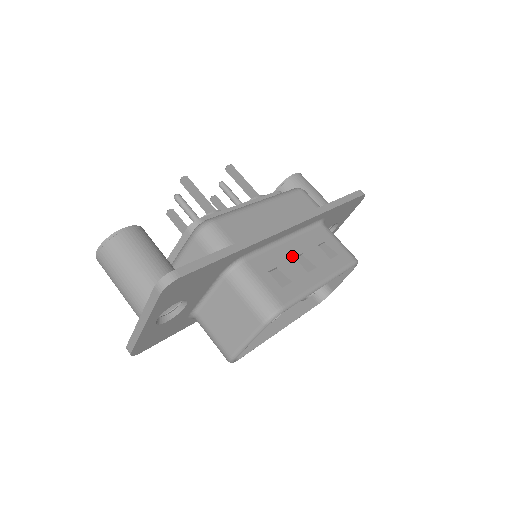
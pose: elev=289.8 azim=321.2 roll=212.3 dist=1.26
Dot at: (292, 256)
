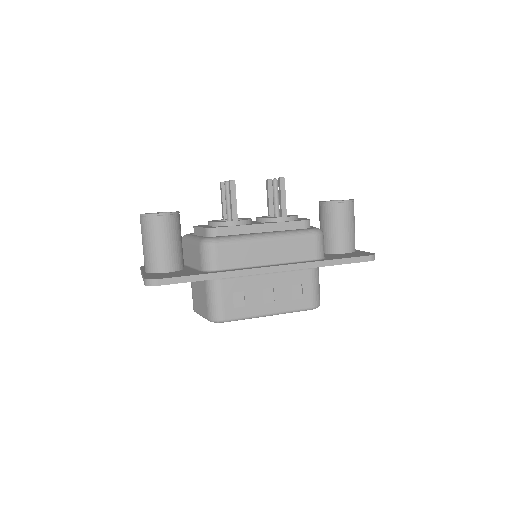
Dot at: (262, 287)
